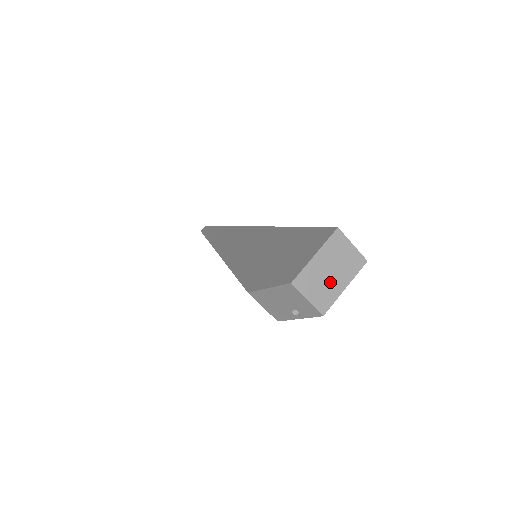
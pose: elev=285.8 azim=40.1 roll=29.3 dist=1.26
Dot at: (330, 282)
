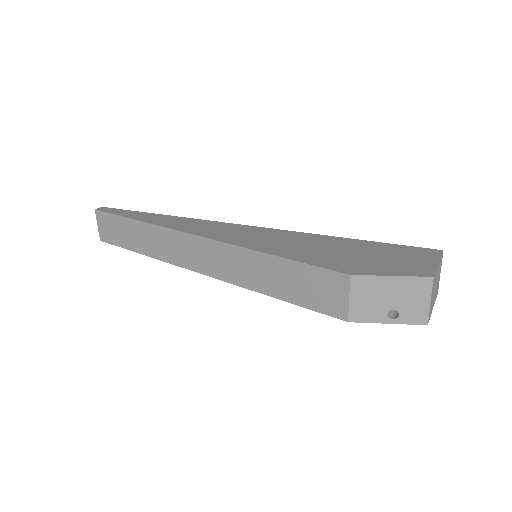
Dot at: (434, 295)
